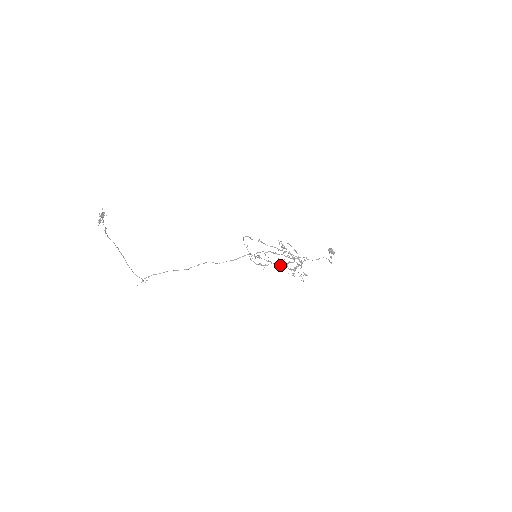
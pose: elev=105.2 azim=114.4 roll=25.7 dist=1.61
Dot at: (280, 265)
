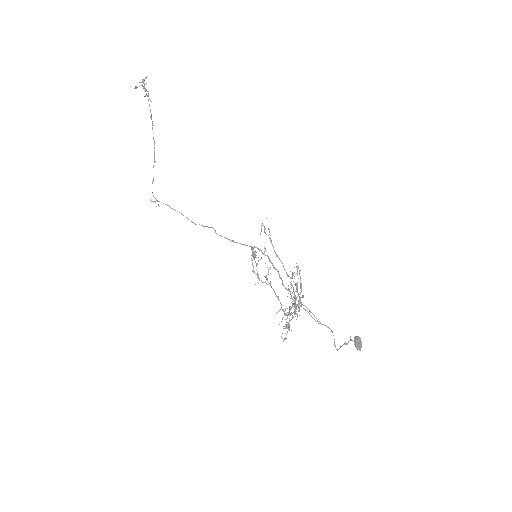
Dot at: (276, 295)
